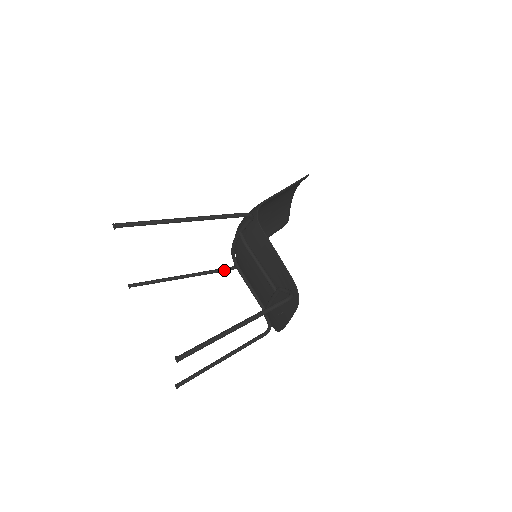
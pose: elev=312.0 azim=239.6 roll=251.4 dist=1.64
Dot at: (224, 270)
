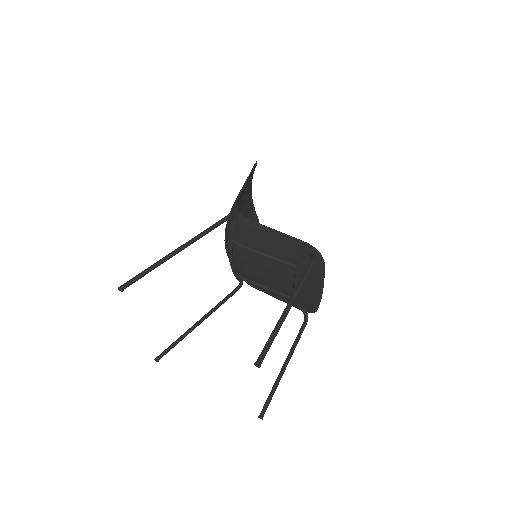
Dot at: (232, 294)
